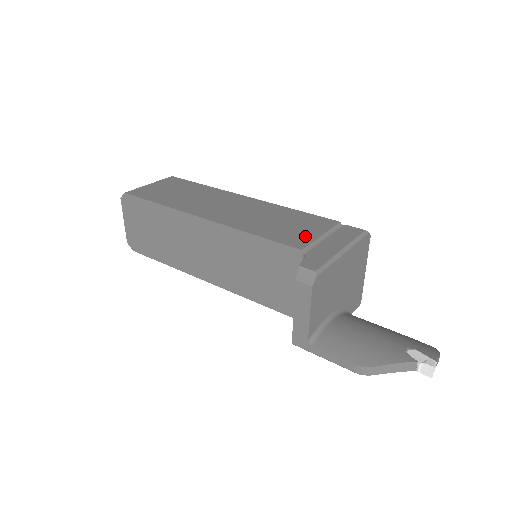
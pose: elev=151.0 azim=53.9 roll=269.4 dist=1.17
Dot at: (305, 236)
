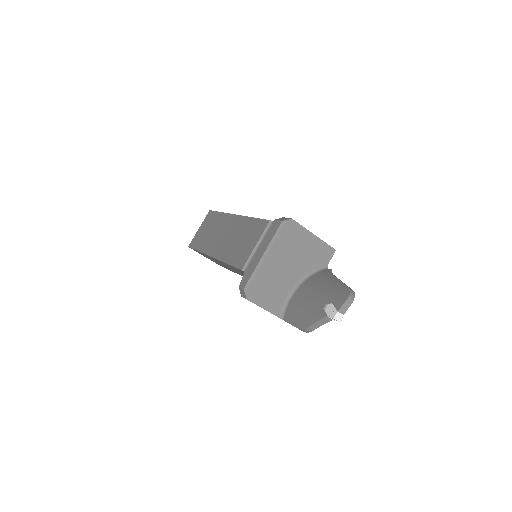
Dot at: (247, 252)
